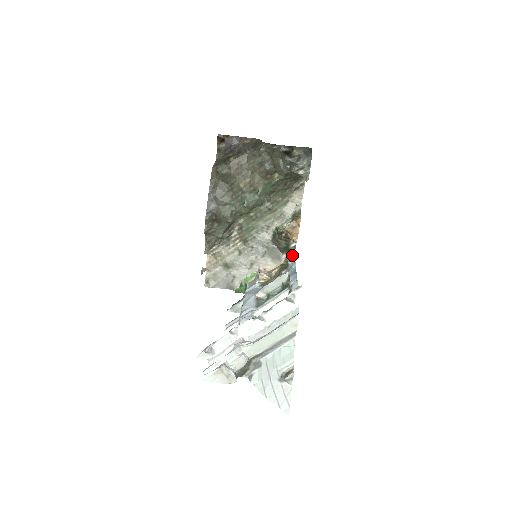
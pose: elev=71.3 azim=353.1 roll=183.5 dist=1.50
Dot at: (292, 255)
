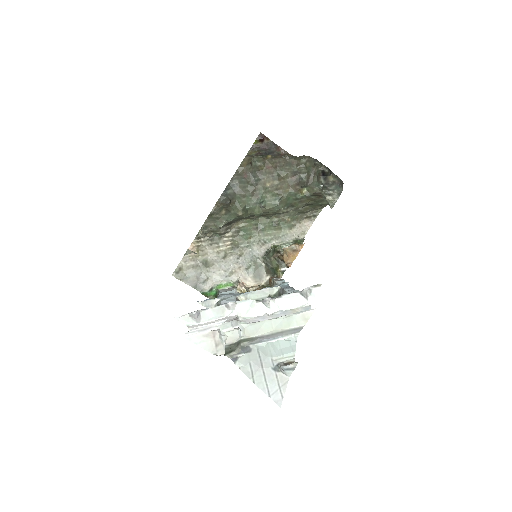
Dot at: (278, 279)
